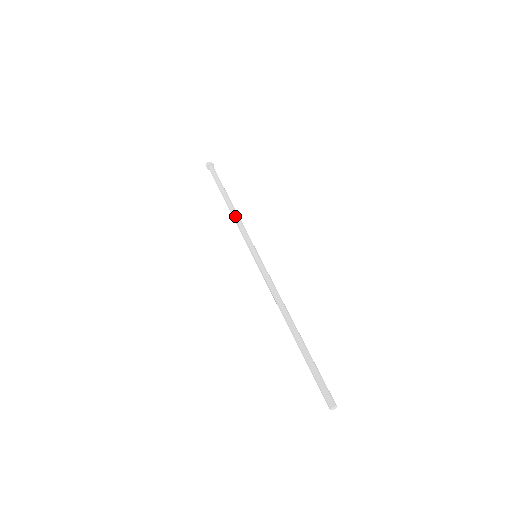
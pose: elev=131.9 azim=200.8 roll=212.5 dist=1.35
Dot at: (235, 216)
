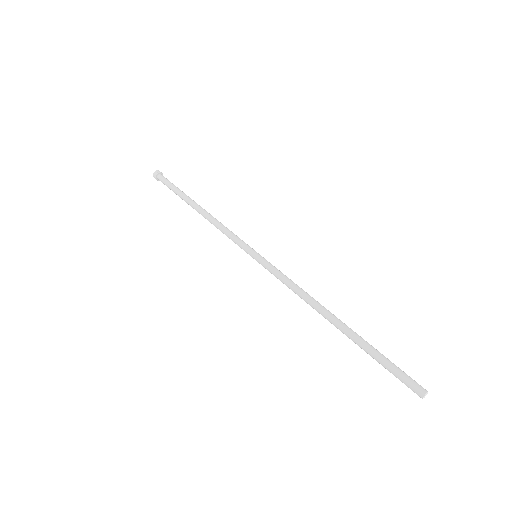
Dot at: (211, 222)
